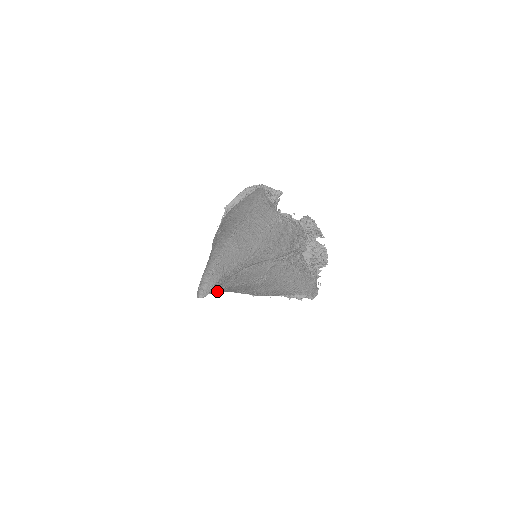
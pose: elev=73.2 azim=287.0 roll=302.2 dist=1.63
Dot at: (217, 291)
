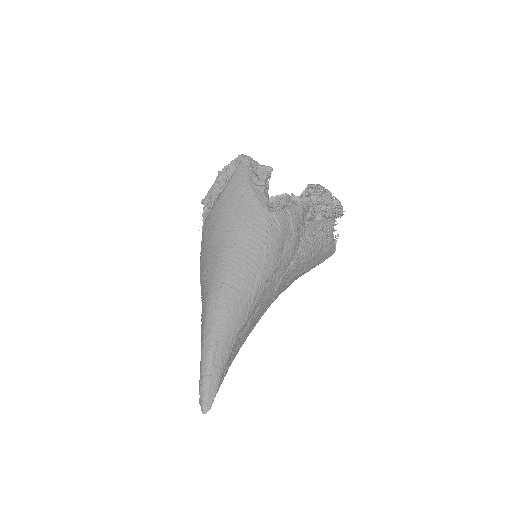
Dot at: occluded
